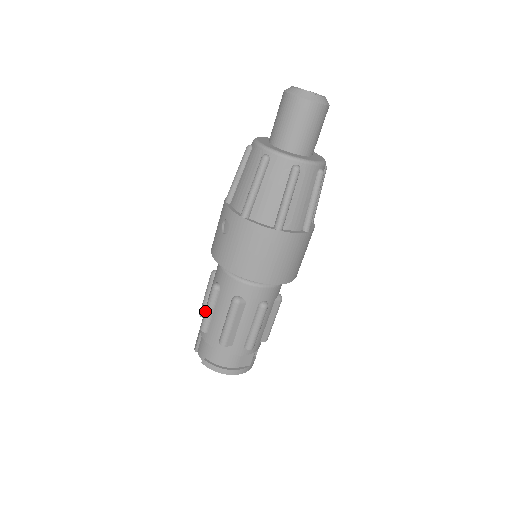
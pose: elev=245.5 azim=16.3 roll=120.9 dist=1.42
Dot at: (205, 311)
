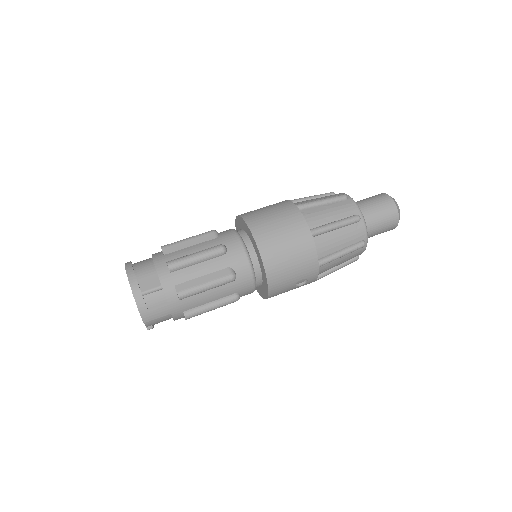
Dot at: occluded
